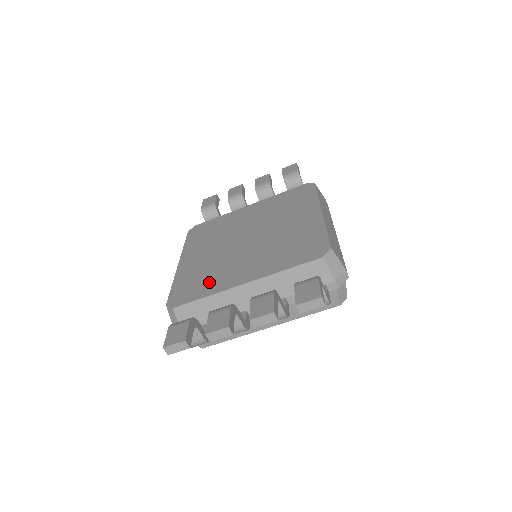
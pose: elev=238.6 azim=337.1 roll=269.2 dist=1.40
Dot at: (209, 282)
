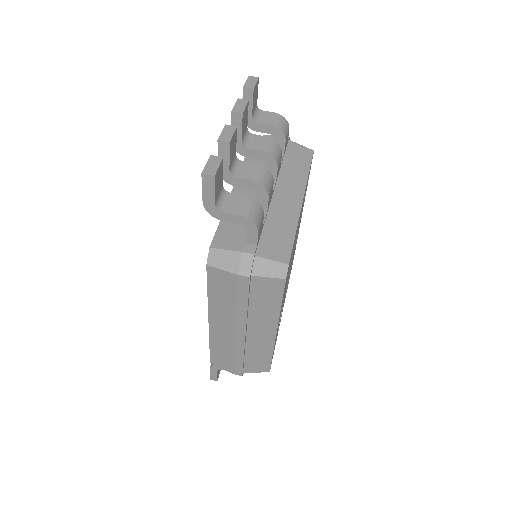
Dot at: occluded
